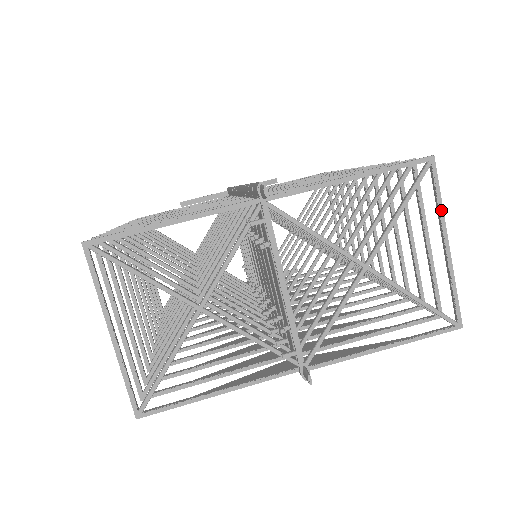
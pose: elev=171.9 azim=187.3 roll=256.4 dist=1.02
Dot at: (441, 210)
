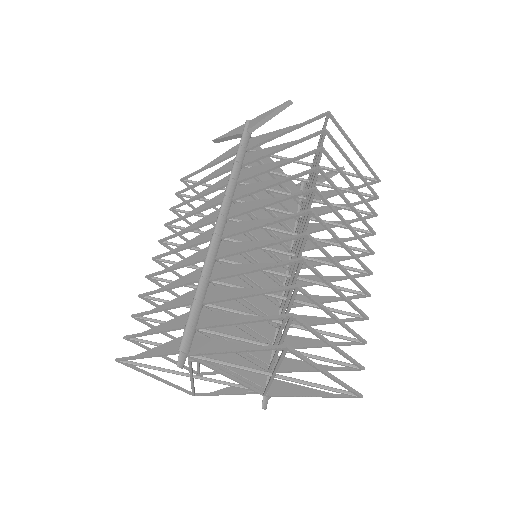
Dot at: (311, 365)
